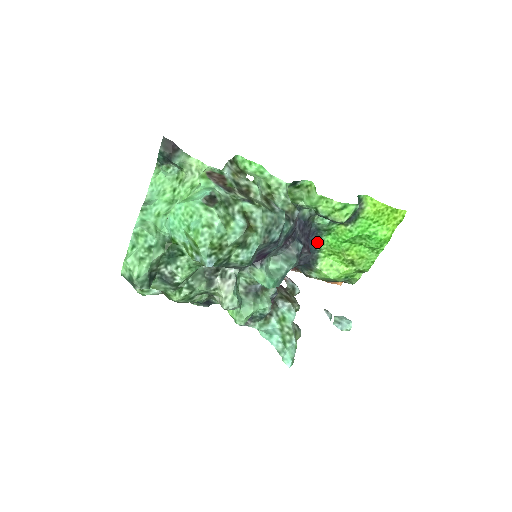
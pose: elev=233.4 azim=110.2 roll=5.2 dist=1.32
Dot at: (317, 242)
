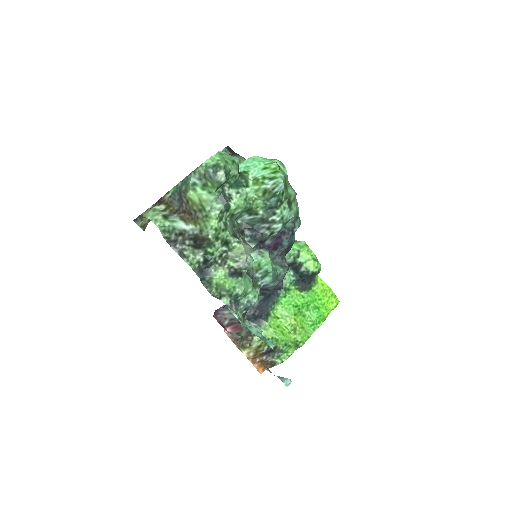
Dot at: (275, 299)
